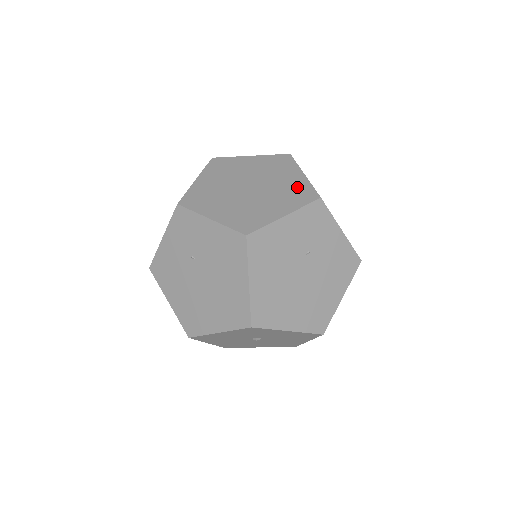
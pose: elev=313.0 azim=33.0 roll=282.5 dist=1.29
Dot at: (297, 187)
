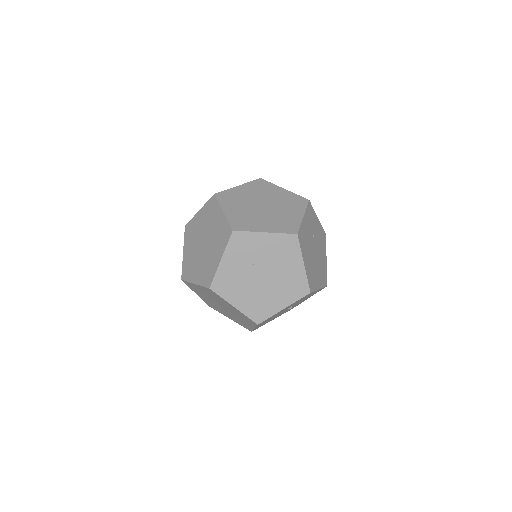
Dot at: (290, 198)
